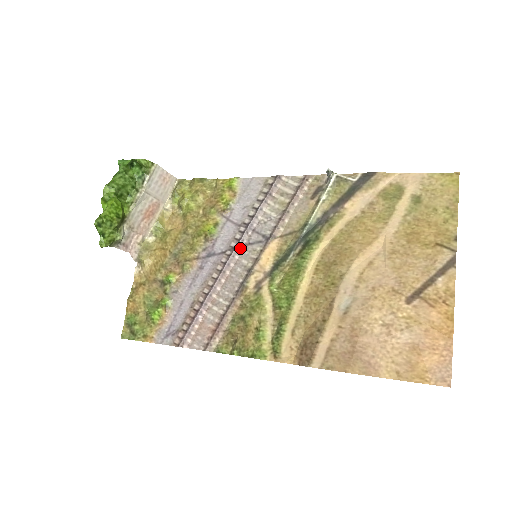
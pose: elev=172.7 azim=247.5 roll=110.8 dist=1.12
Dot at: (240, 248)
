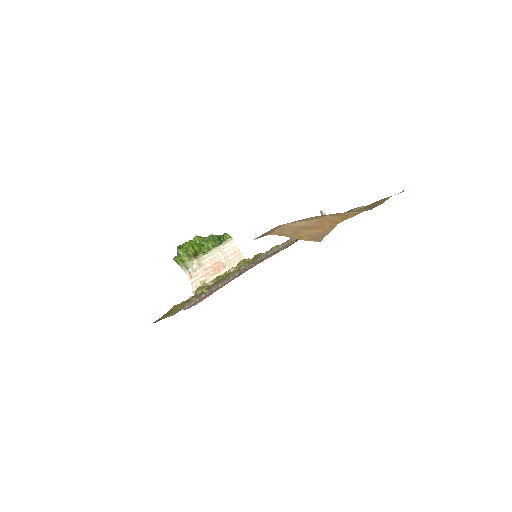
Dot at: (253, 264)
